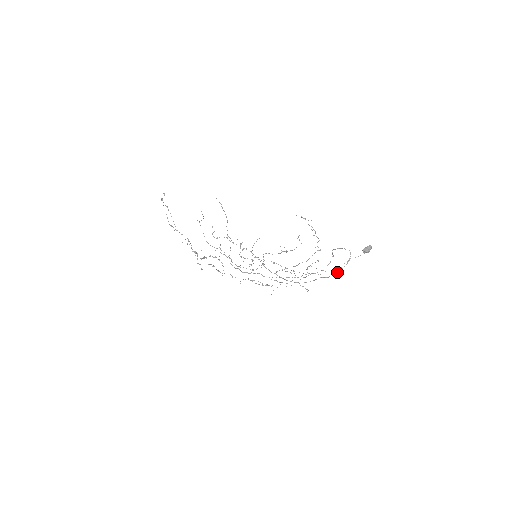
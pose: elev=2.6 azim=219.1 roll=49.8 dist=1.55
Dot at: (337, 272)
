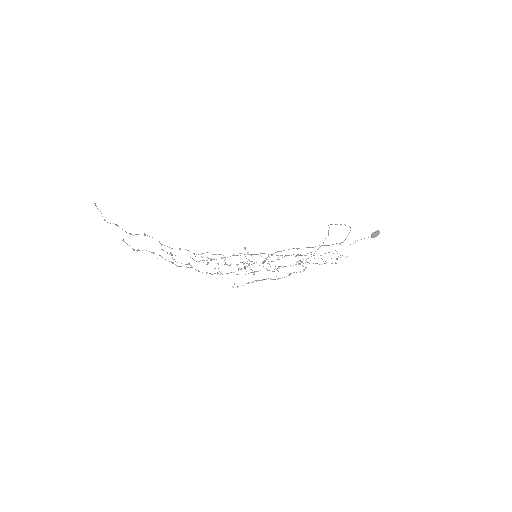
Dot at: occluded
